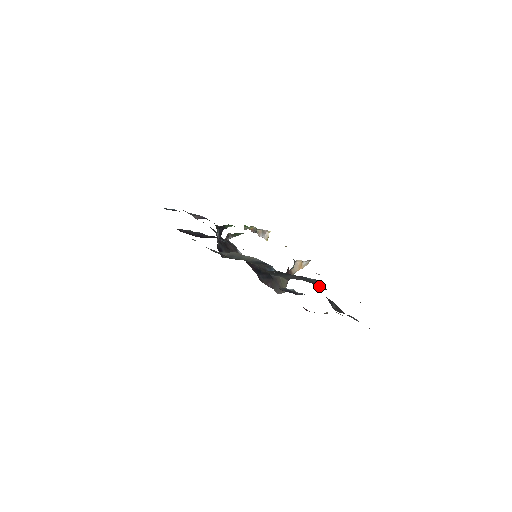
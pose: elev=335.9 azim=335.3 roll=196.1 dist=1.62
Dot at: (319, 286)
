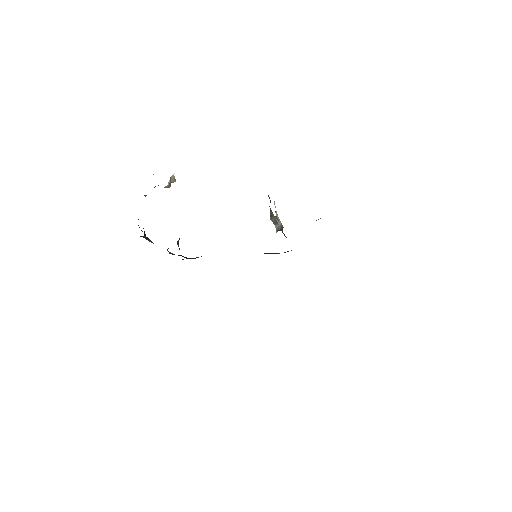
Dot at: occluded
